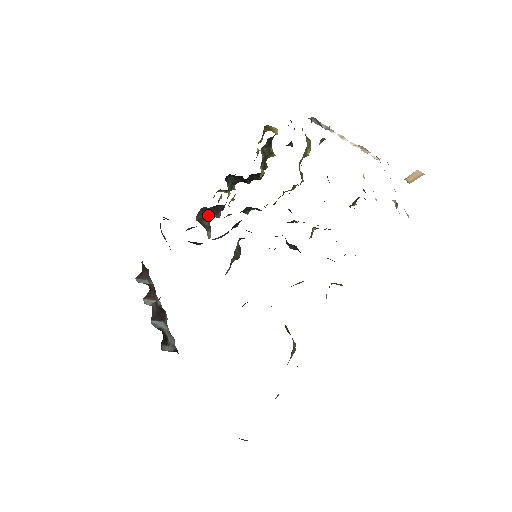
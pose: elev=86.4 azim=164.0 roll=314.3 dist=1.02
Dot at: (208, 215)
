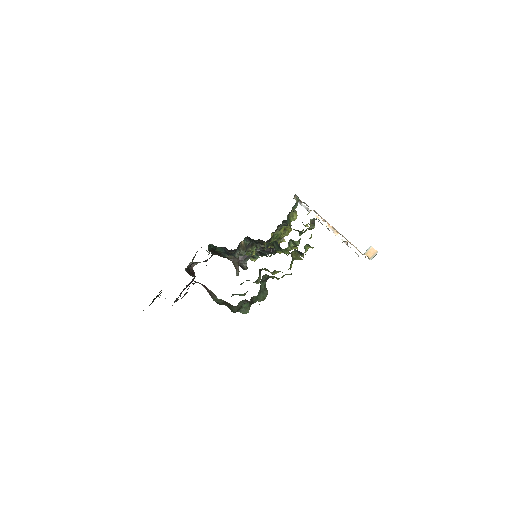
Dot at: (239, 260)
